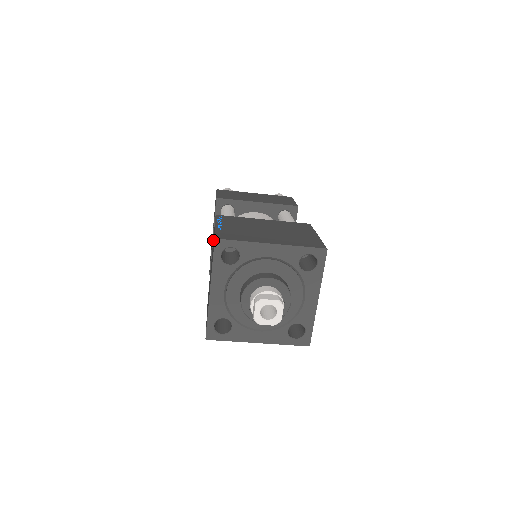
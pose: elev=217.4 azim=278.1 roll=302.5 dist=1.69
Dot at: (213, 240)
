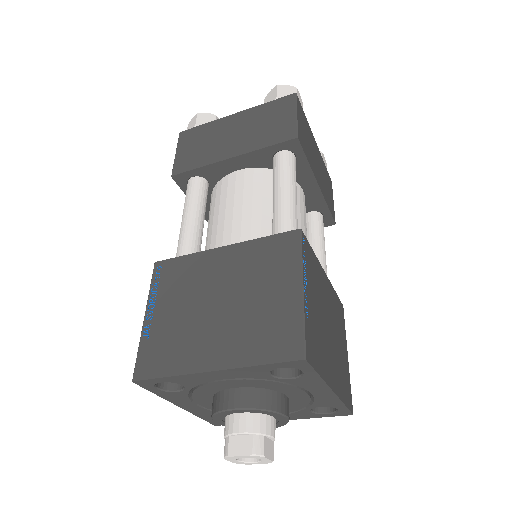
Dot at: occluded
